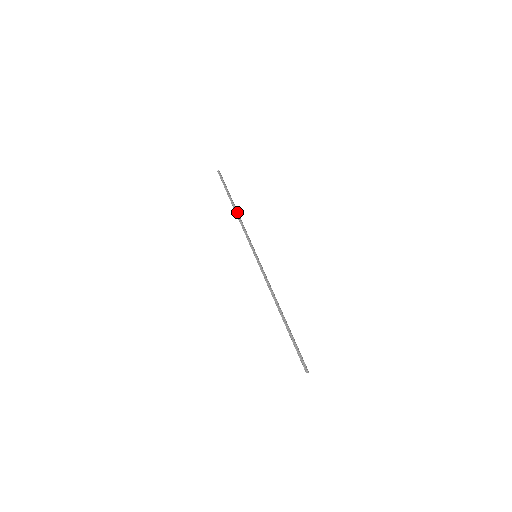
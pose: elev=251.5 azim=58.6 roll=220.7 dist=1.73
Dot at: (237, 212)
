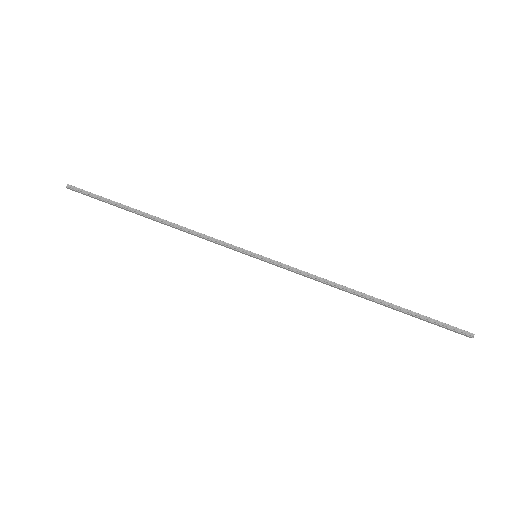
Dot at: (165, 220)
